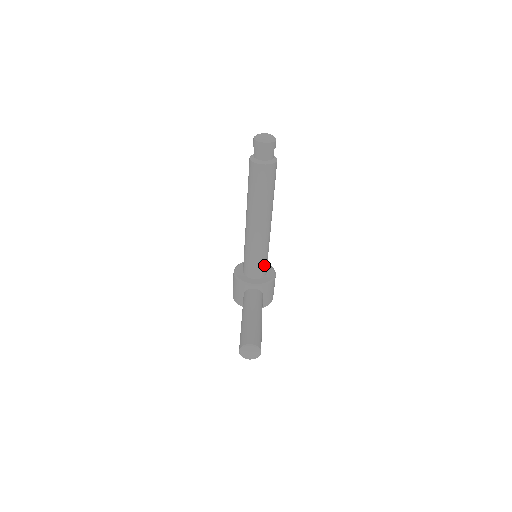
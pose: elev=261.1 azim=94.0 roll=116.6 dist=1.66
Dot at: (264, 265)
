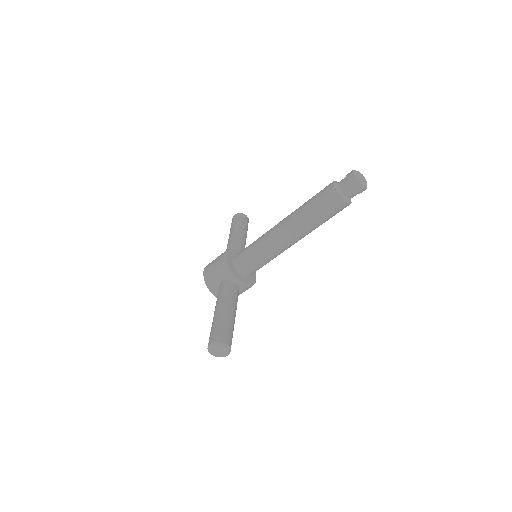
Dot at: (258, 269)
